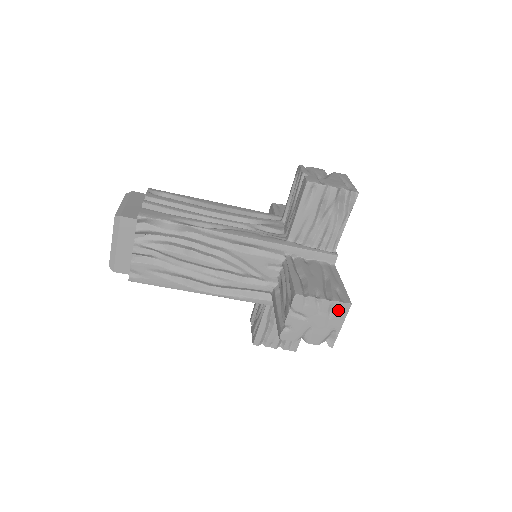
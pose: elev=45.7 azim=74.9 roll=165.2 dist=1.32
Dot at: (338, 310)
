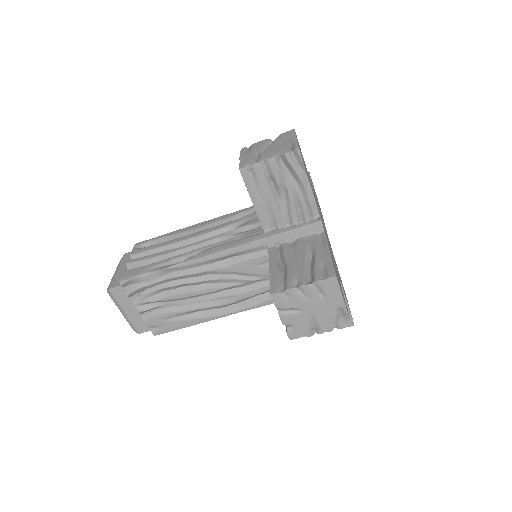
Dot at: (326, 288)
